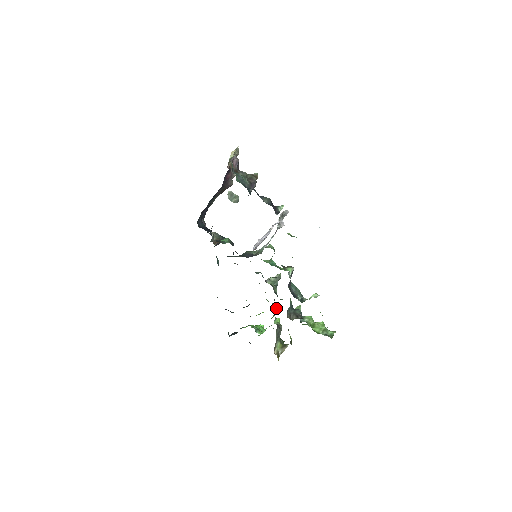
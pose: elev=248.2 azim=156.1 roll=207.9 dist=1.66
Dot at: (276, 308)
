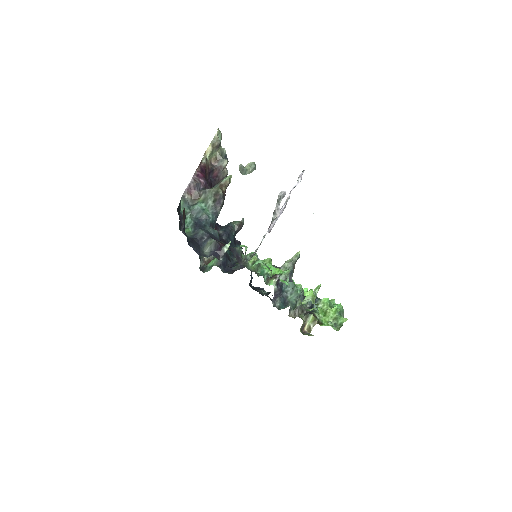
Dot at: (300, 288)
